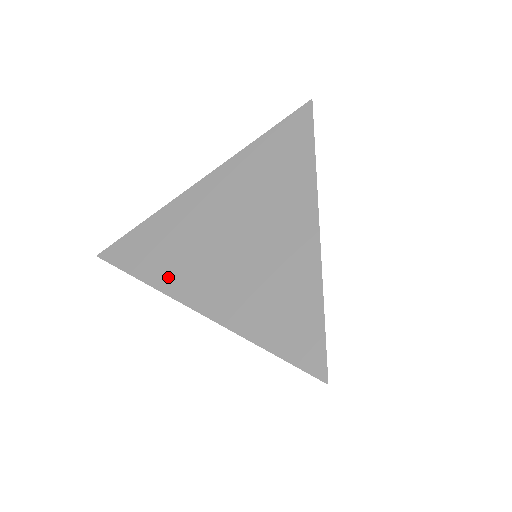
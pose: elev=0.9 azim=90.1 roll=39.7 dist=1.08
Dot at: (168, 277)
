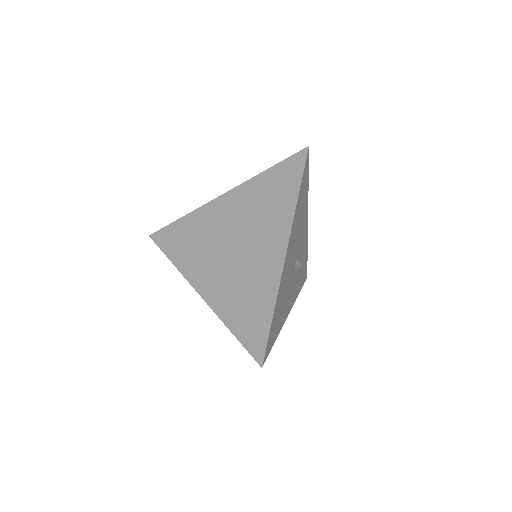
Dot at: (188, 265)
